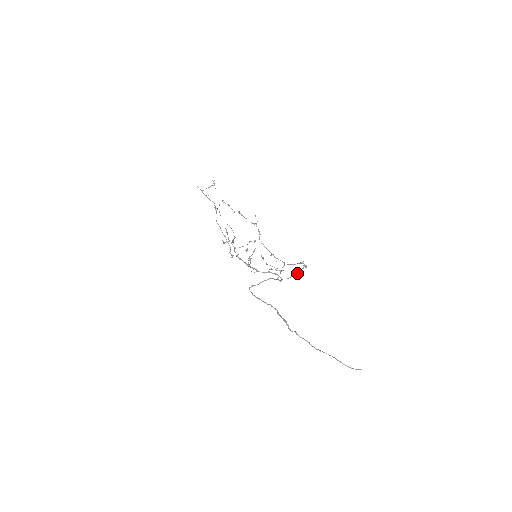
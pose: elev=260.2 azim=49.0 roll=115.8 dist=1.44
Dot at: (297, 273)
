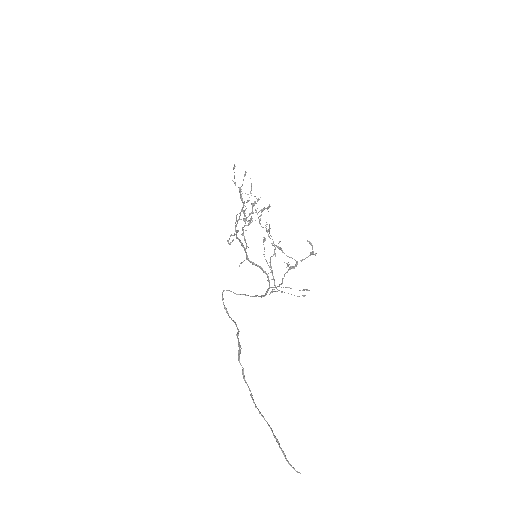
Dot at: (296, 265)
